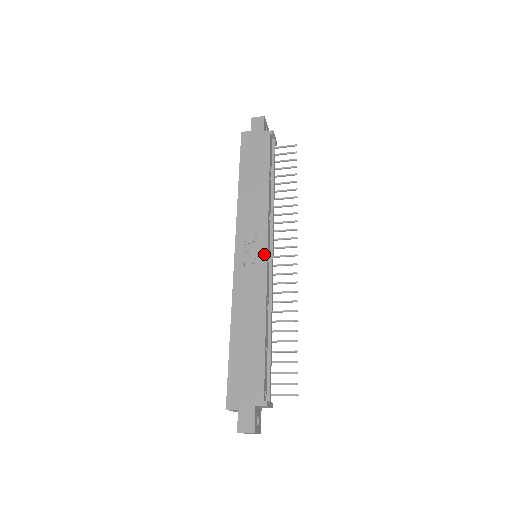
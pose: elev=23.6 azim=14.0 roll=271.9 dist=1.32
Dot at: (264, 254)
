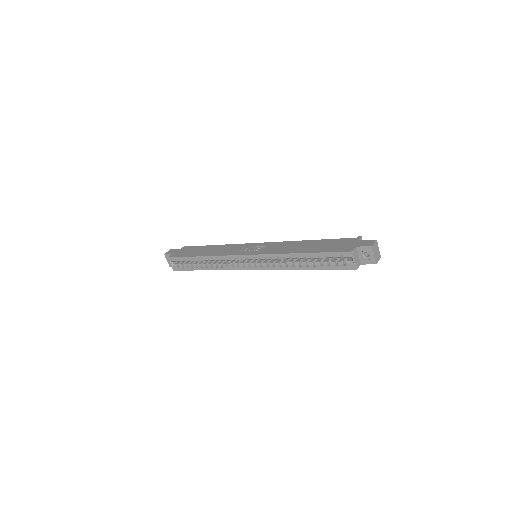
Dot at: (260, 244)
